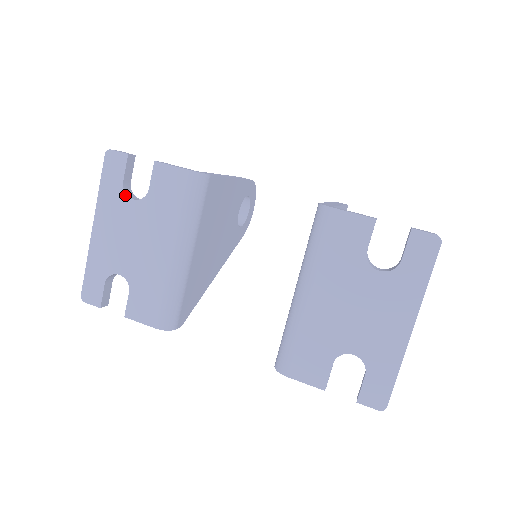
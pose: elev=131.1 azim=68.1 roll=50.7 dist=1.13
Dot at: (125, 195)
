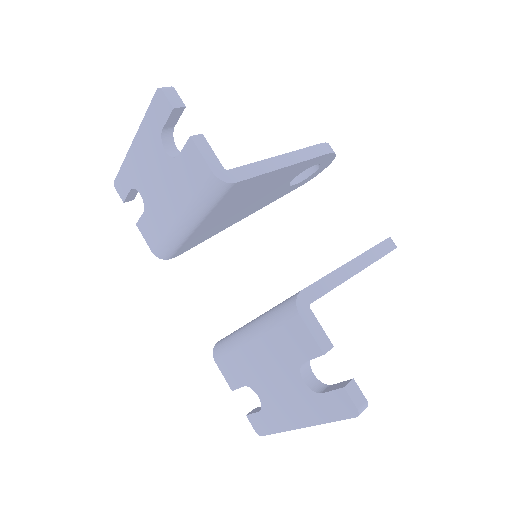
Dot at: (161, 141)
